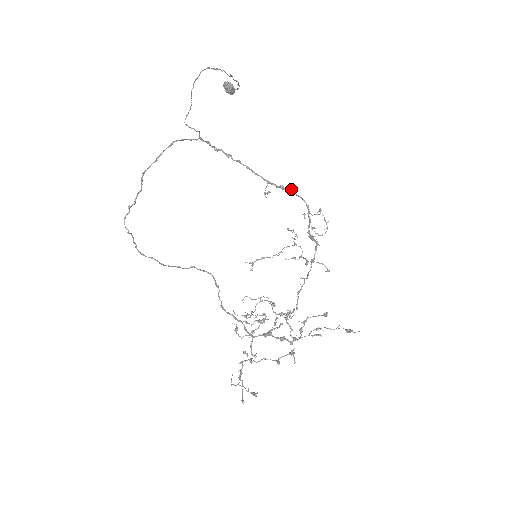
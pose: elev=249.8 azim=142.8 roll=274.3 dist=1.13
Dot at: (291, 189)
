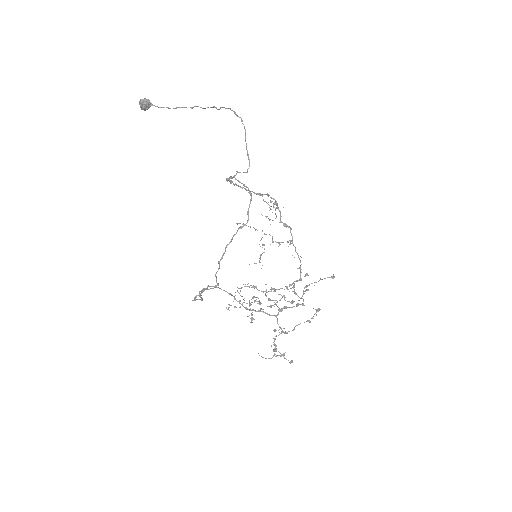
Dot at: (267, 194)
